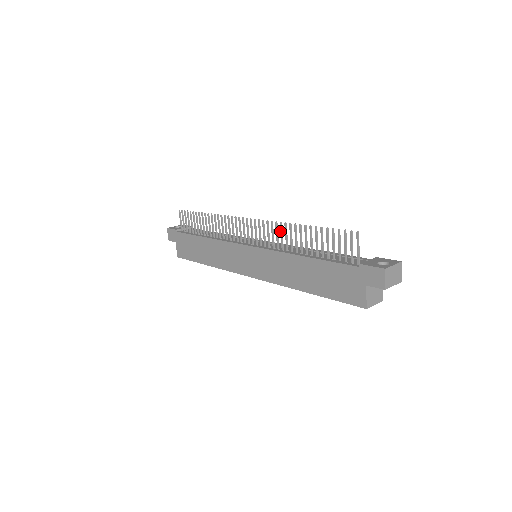
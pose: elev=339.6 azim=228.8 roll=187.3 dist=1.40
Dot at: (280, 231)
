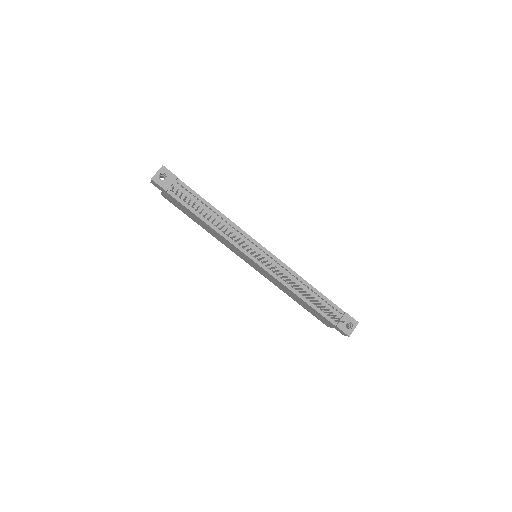
Dot at: (288, 280)
